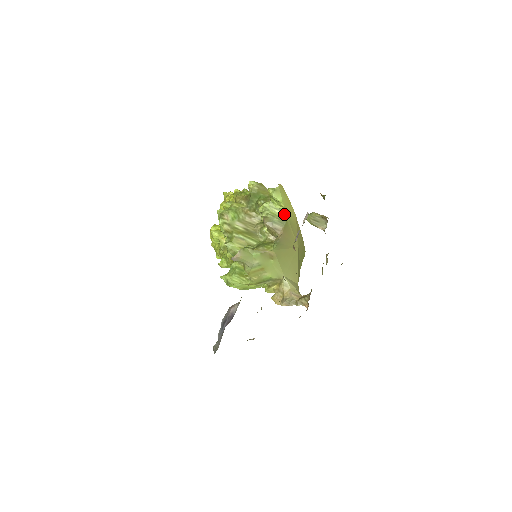
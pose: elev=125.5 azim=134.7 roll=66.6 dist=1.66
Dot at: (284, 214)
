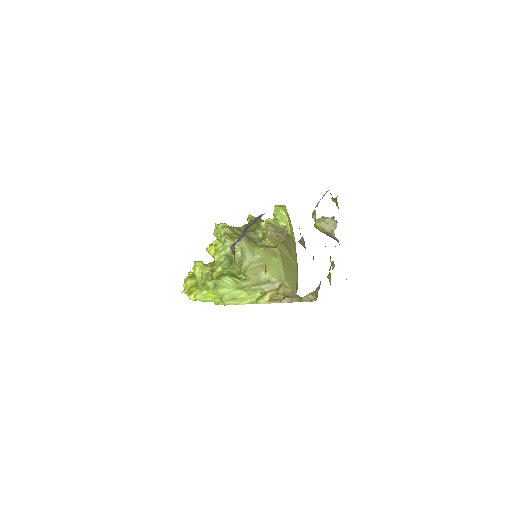
Dot at: (287, 229)
